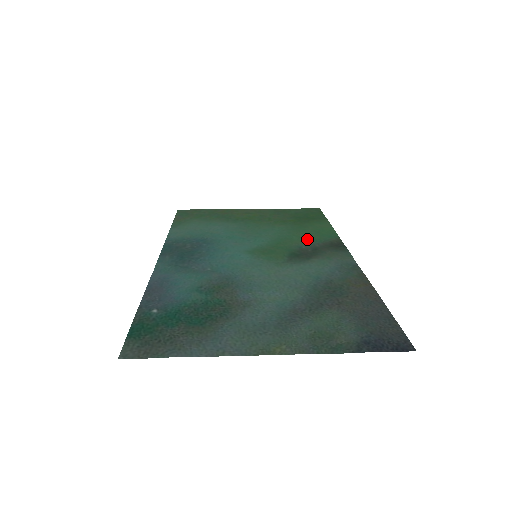
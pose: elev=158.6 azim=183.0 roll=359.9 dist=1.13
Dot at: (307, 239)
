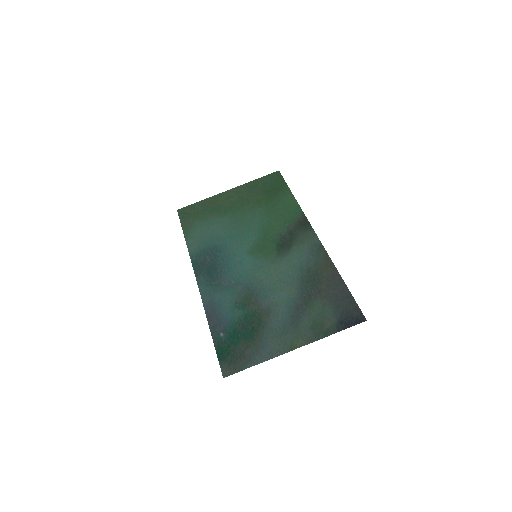
Dot at: (282, 222)
